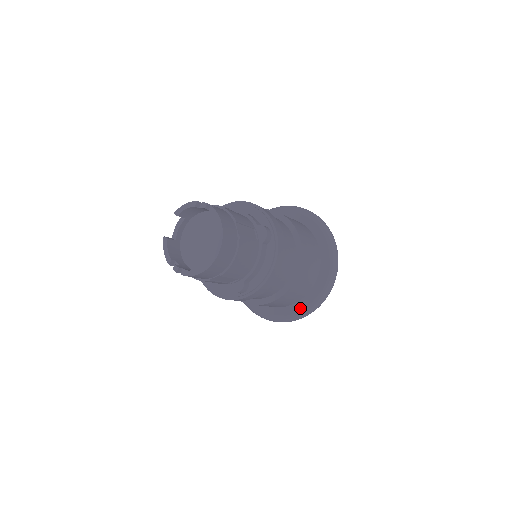
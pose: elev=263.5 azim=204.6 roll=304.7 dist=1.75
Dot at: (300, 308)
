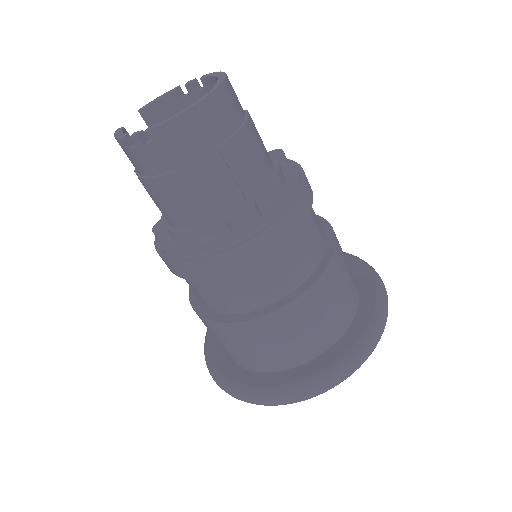
Dot at: (342, 350)
